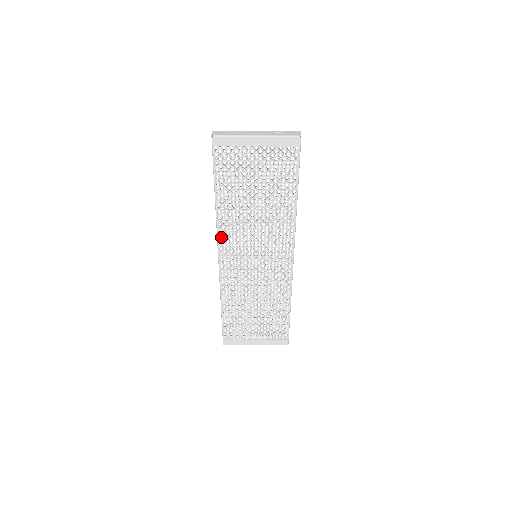
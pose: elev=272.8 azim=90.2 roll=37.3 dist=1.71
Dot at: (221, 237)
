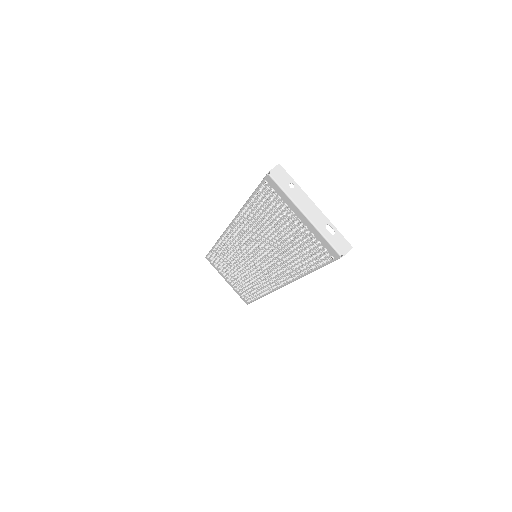
Dot at: (236, 223)
